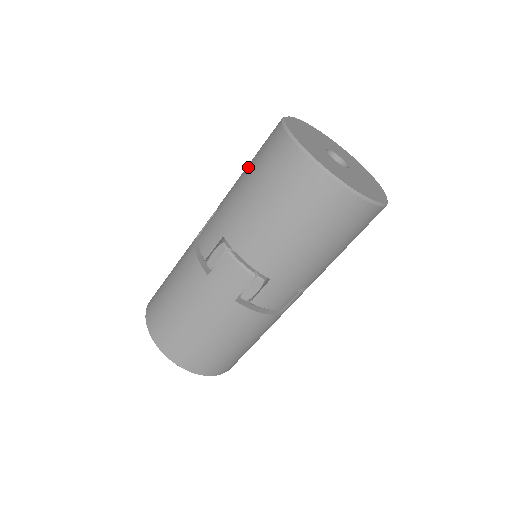
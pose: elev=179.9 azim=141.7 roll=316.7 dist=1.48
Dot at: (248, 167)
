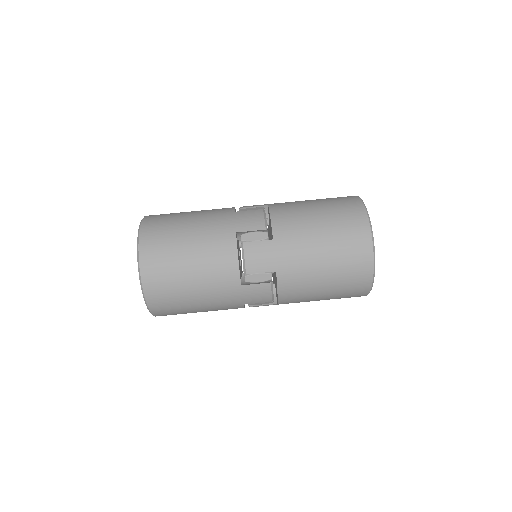
Dot at: (324, 233)
